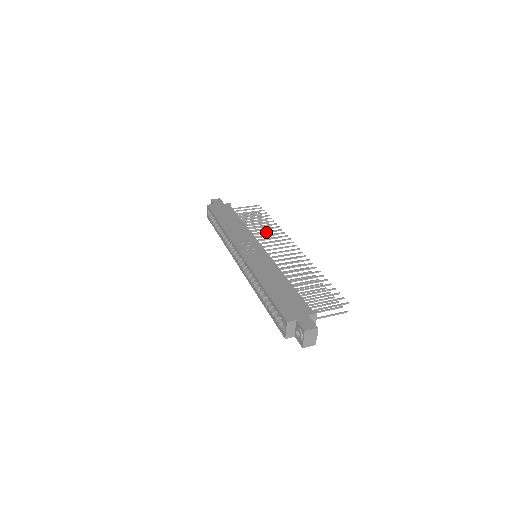
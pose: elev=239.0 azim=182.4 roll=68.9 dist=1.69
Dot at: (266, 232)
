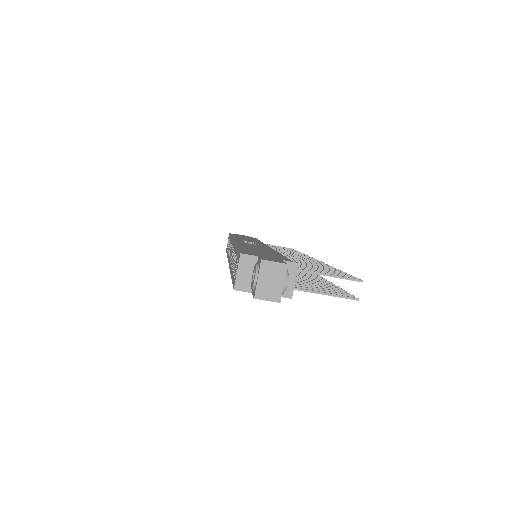
Dot at: occluded
